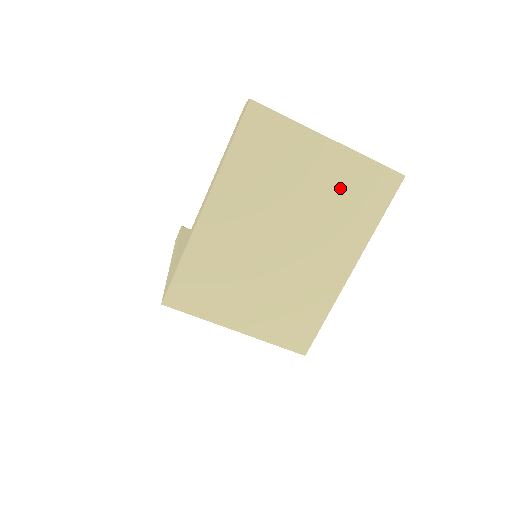
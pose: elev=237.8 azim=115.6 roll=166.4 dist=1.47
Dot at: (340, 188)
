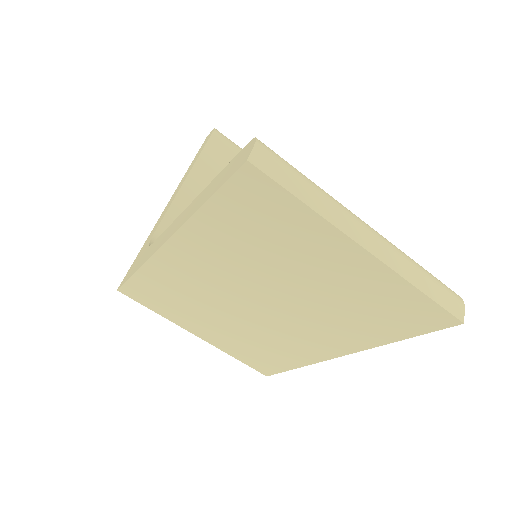
Dot at: (358, 296)
